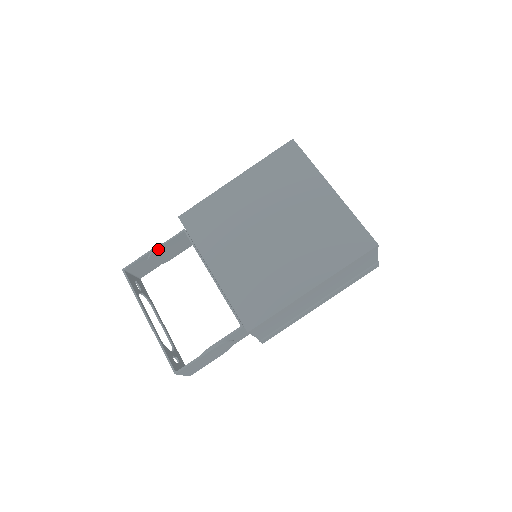
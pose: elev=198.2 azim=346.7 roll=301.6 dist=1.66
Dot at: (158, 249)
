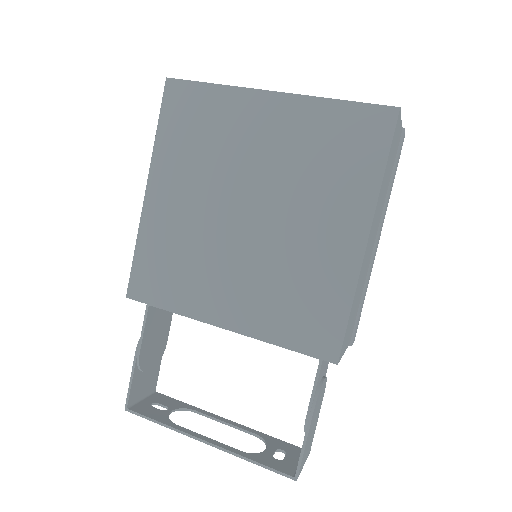
Dot at: (141, 351)
